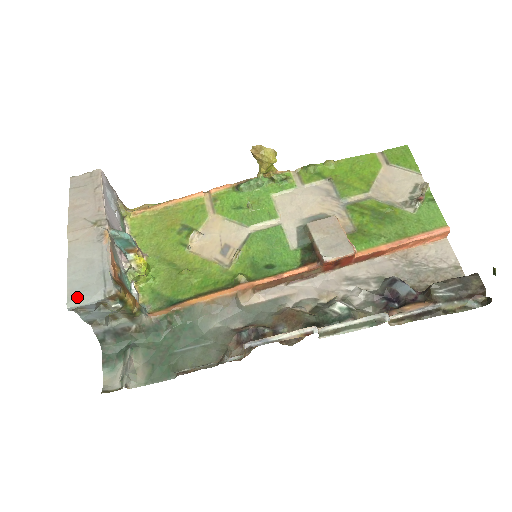
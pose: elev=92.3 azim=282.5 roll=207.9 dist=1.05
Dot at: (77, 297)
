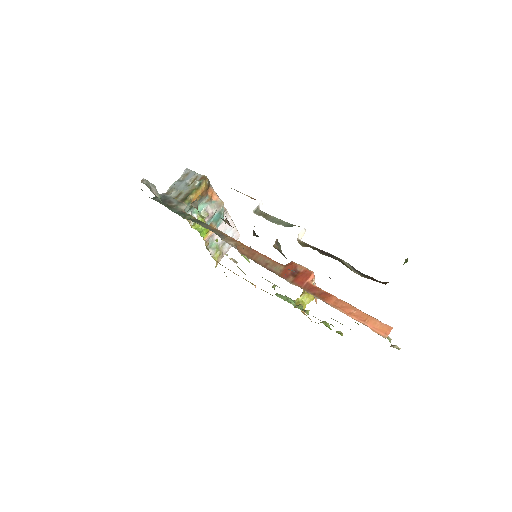
Dot at: occluded
